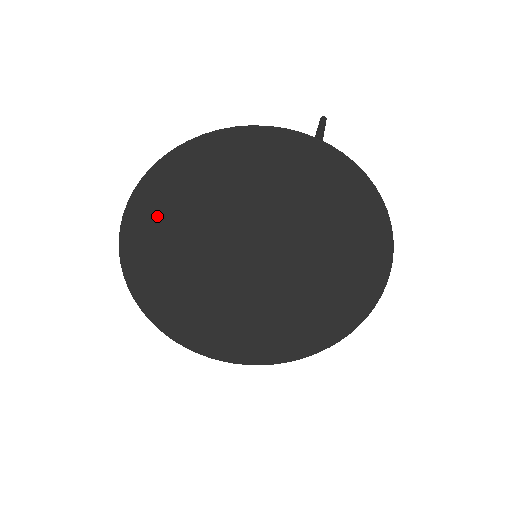
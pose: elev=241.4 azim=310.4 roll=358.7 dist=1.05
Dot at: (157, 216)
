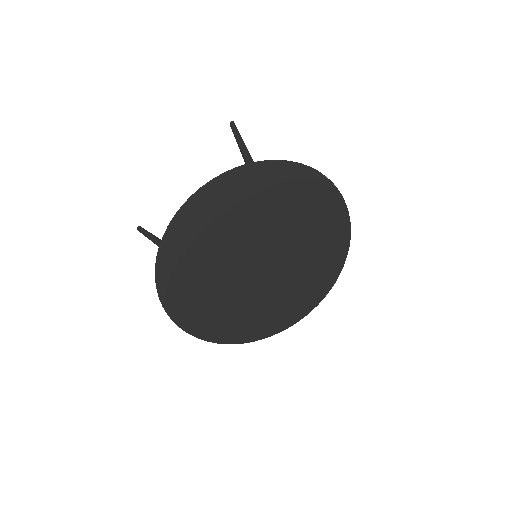
Dot at: (180, 274)
